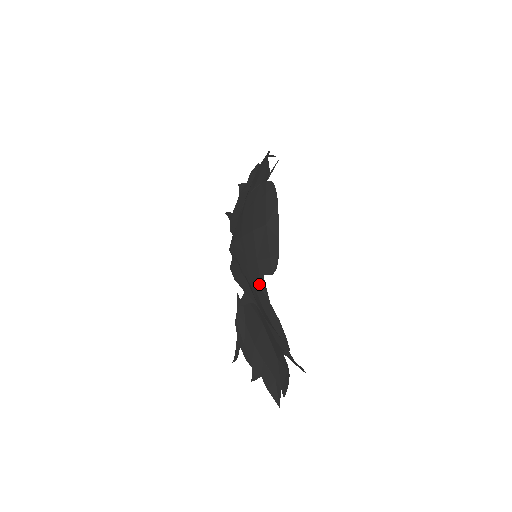
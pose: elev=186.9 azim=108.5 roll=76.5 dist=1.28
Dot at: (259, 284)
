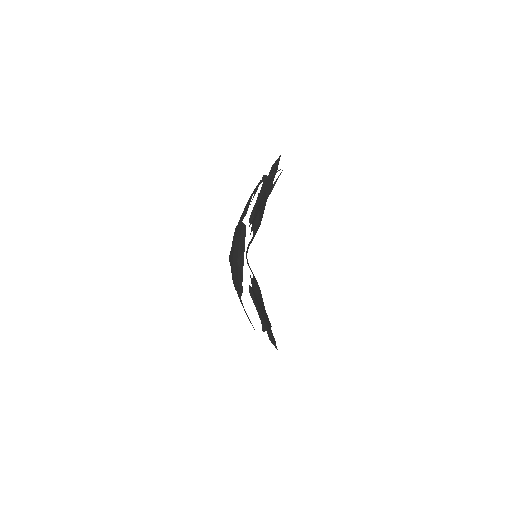
Dot at: (238, 295)
